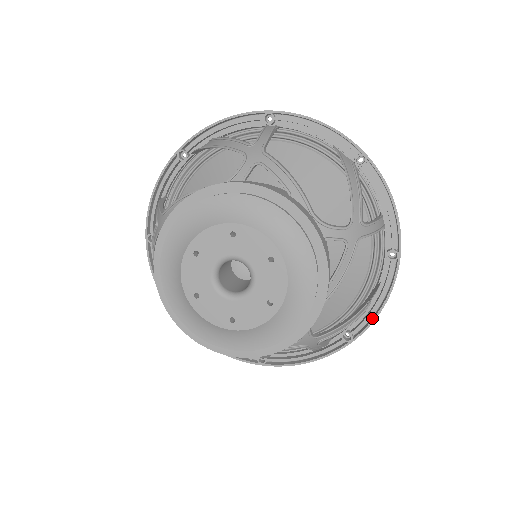
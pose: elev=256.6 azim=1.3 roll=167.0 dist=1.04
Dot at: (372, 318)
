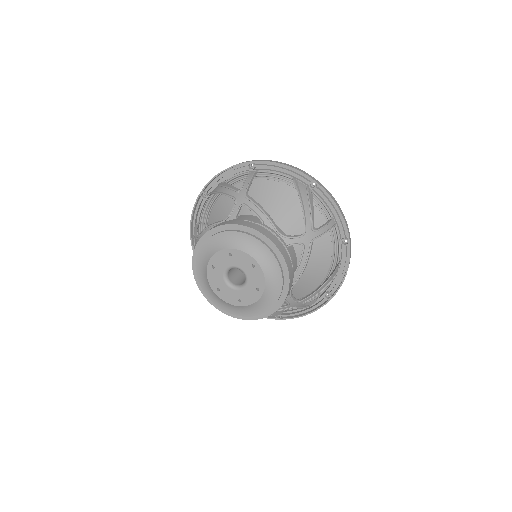
Dot at: (341, 283)
